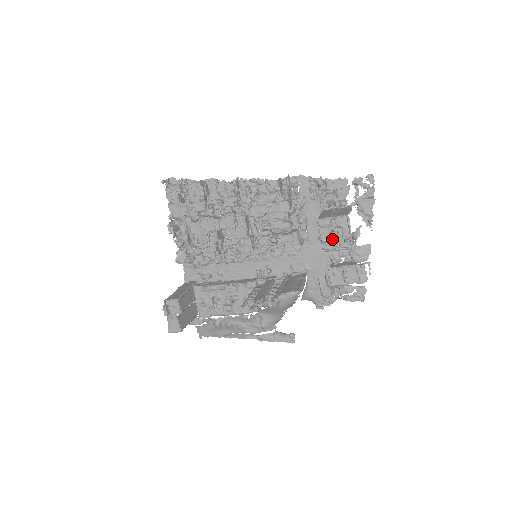
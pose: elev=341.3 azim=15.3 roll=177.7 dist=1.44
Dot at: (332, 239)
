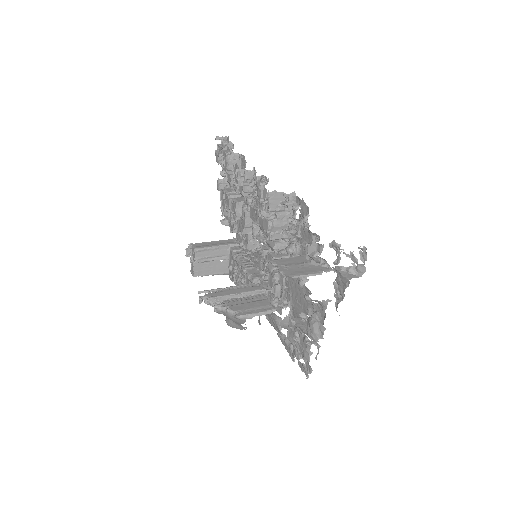
Dot at: occluded
